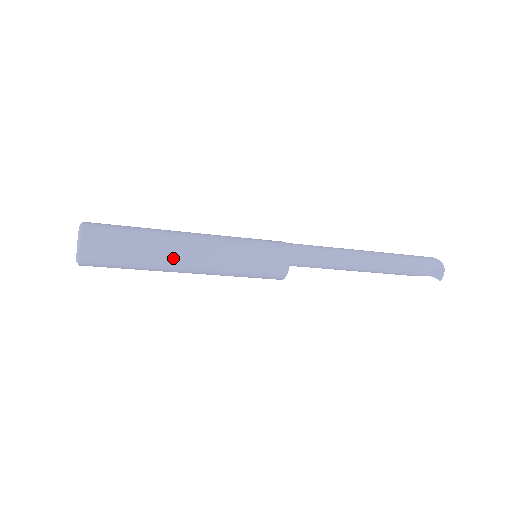
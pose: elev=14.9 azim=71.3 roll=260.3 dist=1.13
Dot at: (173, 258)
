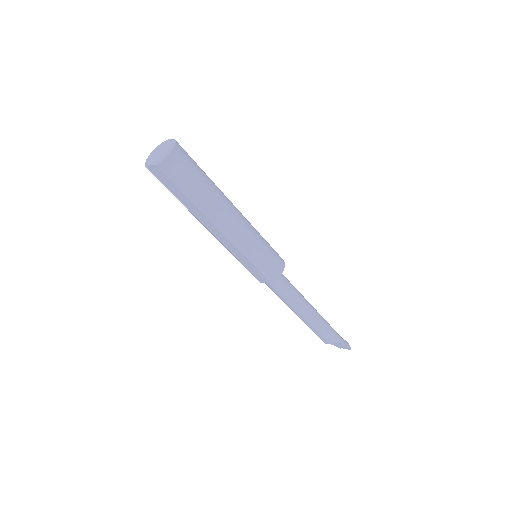
Dot at: (226, 197)
